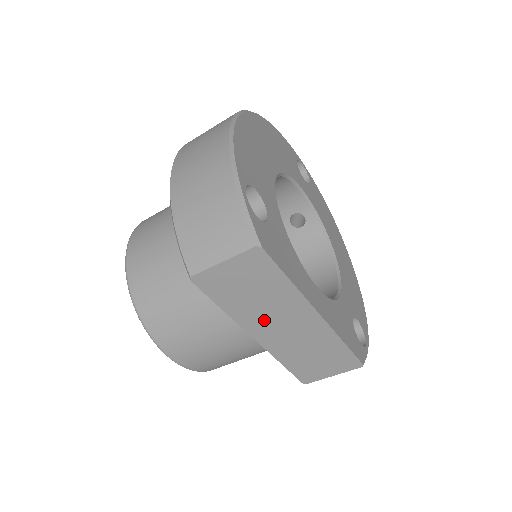
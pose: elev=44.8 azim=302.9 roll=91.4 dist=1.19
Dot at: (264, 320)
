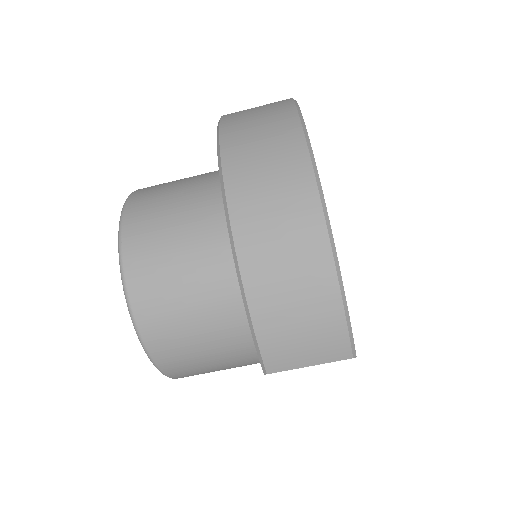
Dot at: occluded
